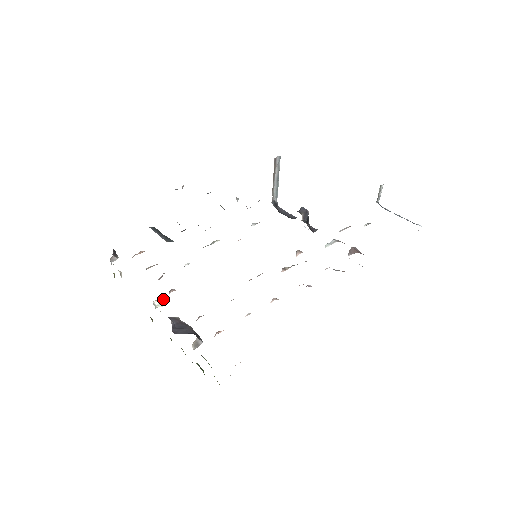
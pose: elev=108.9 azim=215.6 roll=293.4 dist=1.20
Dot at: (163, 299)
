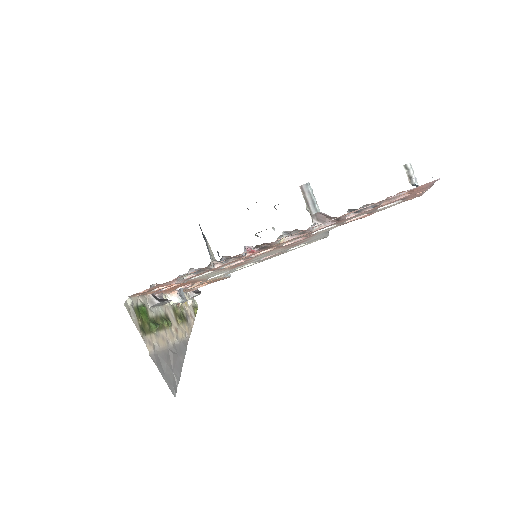
Dot at: (176, 294)
